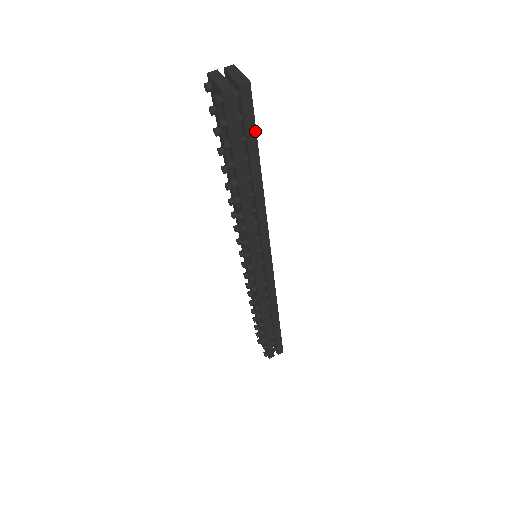
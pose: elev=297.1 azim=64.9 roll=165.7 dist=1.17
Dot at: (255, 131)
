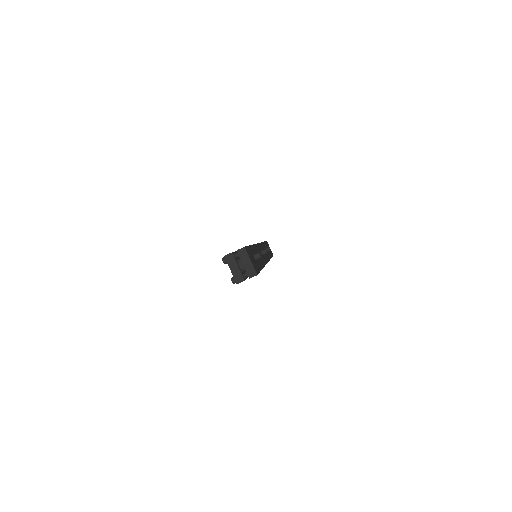
Dot at: occluded
